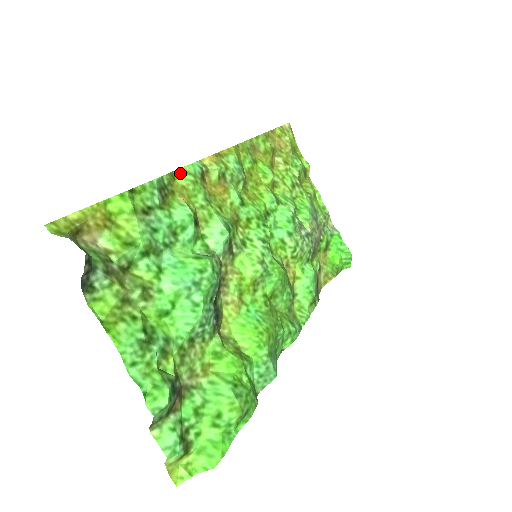
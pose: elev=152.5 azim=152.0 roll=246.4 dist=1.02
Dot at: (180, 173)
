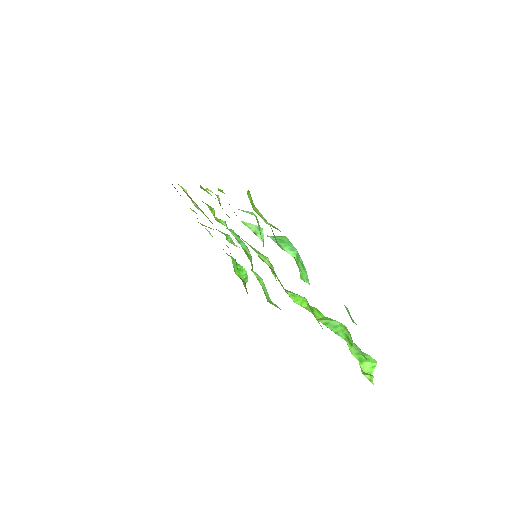
Dot at: (222, 191)
